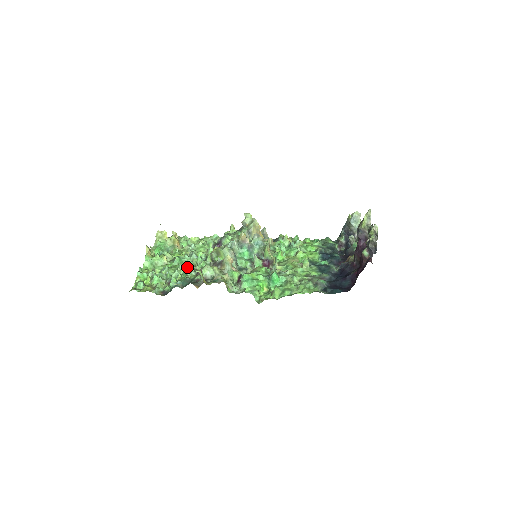
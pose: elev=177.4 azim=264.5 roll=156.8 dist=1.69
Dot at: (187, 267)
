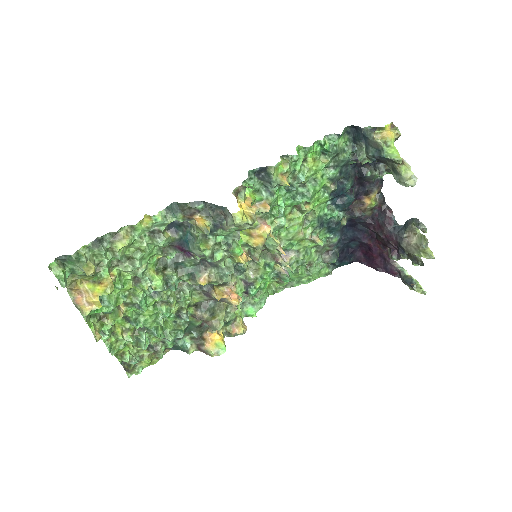
Dot at: (169, 312)
